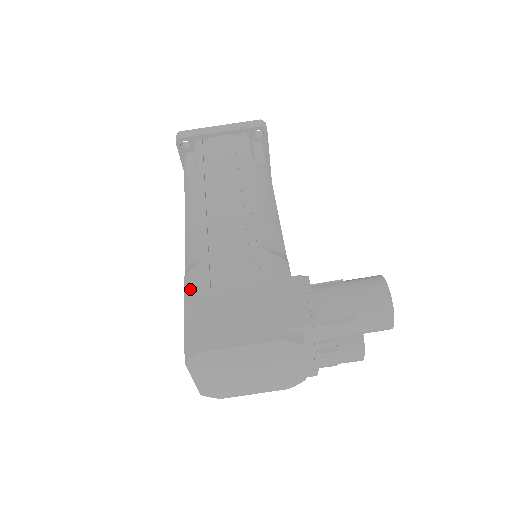
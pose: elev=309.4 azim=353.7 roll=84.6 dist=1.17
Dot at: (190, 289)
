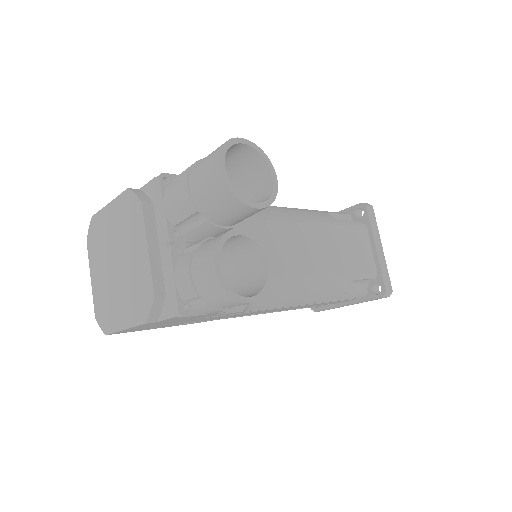
Dot at: occluded
